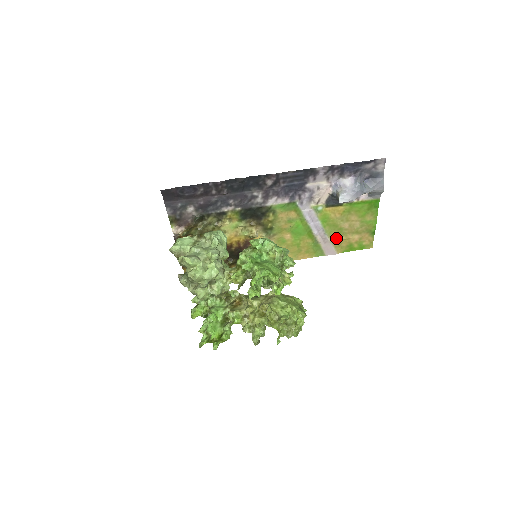
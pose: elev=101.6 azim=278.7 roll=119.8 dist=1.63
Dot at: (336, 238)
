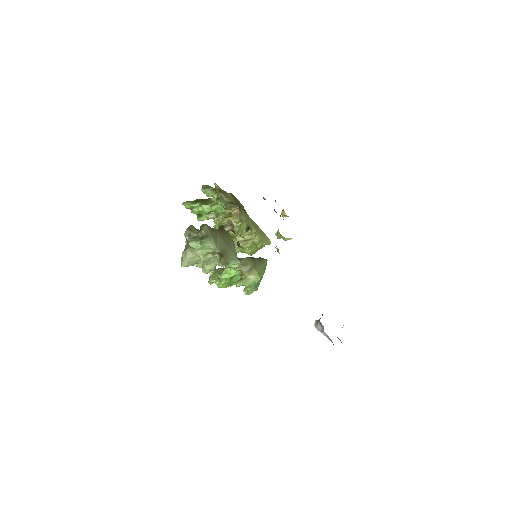
Dot at: occluded
